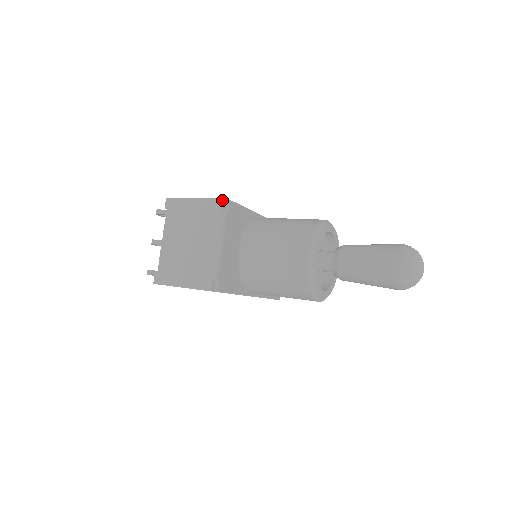
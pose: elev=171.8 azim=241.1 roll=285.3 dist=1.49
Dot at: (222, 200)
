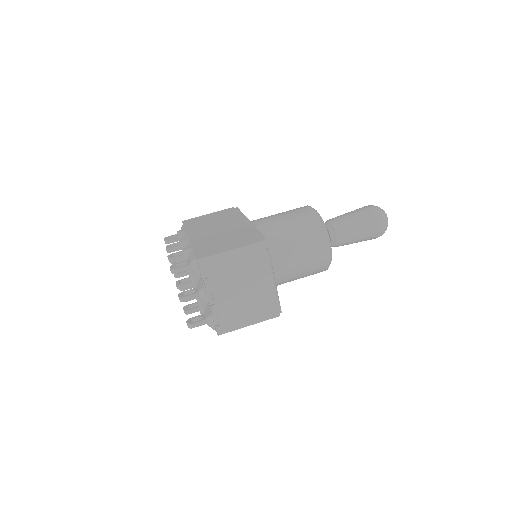
Dot at: (263, 242)
